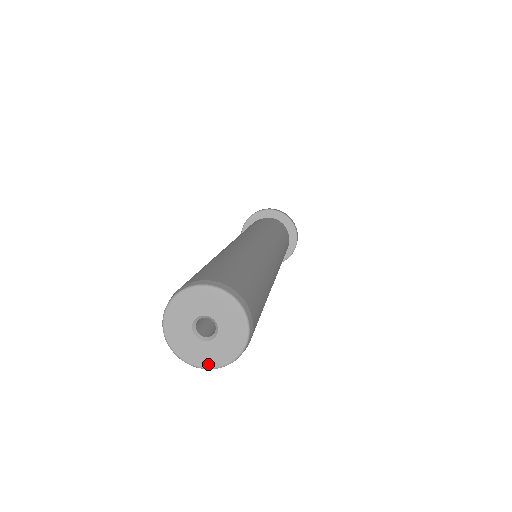
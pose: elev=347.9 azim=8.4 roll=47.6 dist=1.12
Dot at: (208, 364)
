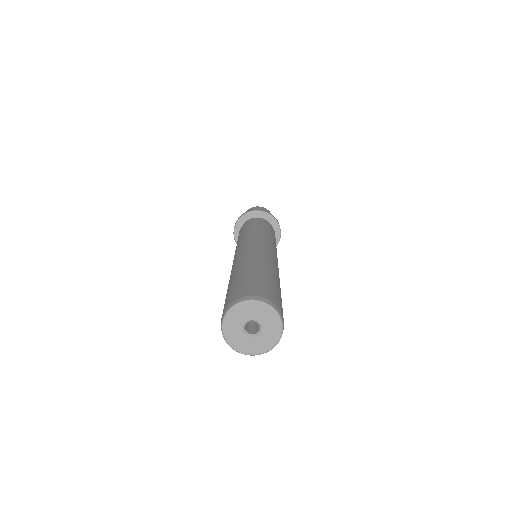
Dot at: (266, 349)
